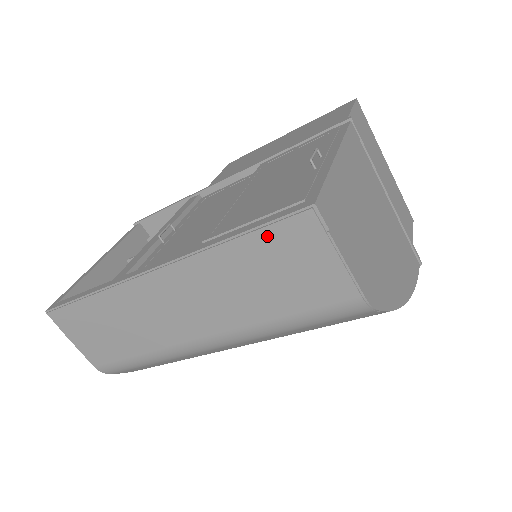
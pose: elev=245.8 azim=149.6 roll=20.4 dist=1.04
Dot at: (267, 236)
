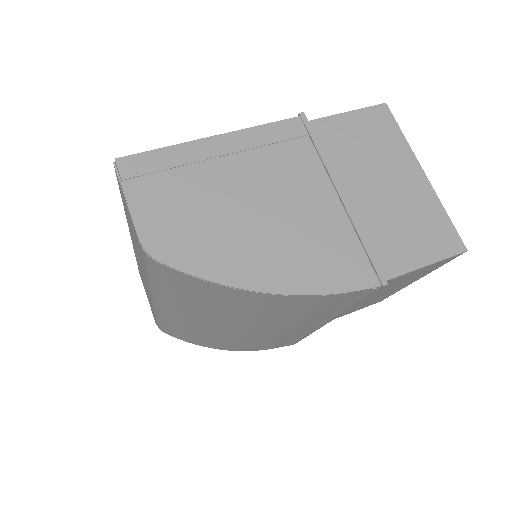
Dot at: occluded
